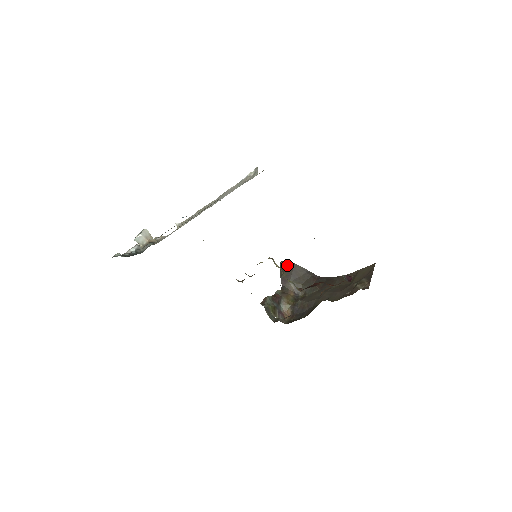
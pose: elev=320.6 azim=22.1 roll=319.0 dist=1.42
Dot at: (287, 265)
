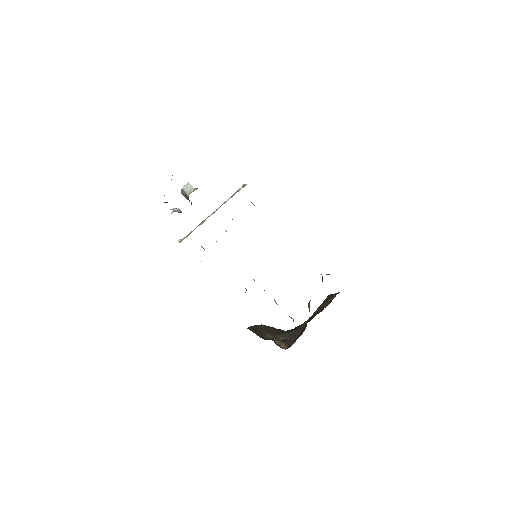
Dot at: (255, 327)
